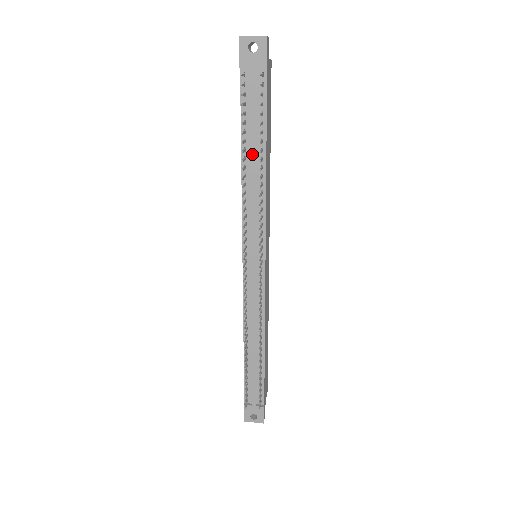
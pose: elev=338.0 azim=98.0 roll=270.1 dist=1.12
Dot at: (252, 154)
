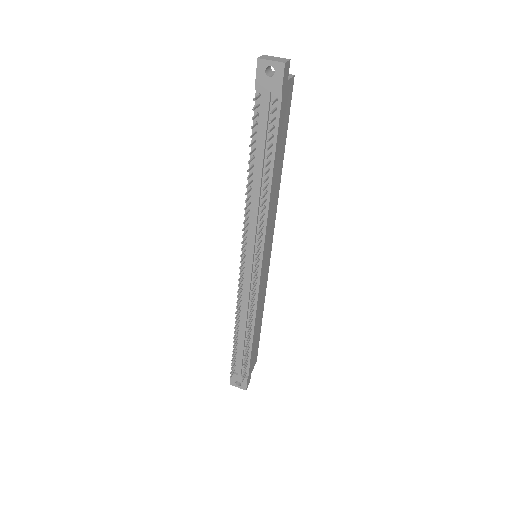
Dot at: (259, 171)
